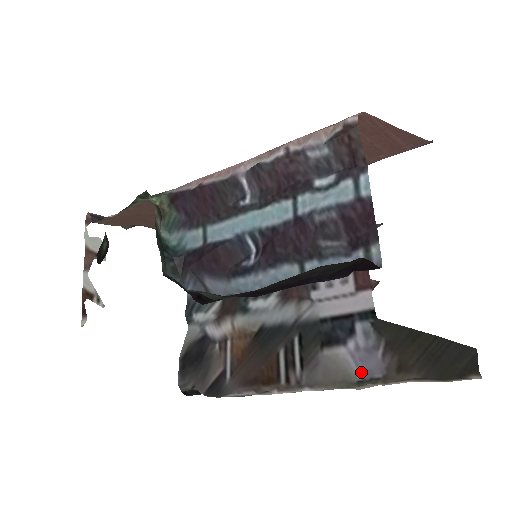
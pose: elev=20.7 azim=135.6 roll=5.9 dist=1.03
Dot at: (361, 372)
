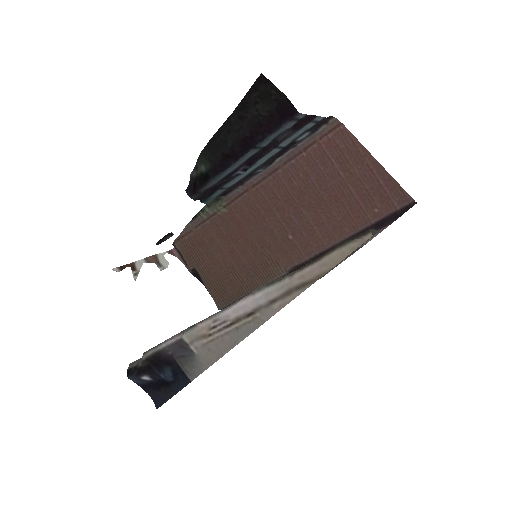
Dot at: occluded
